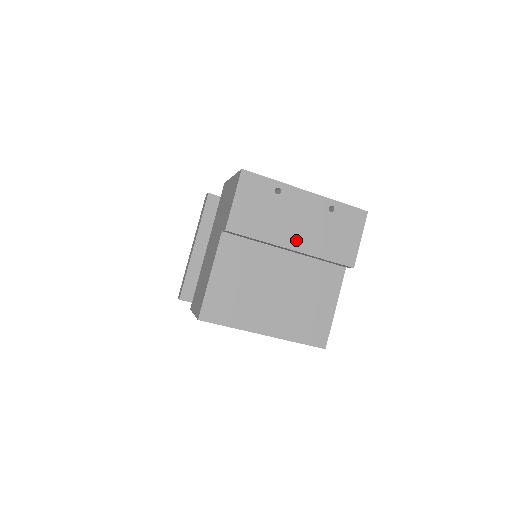
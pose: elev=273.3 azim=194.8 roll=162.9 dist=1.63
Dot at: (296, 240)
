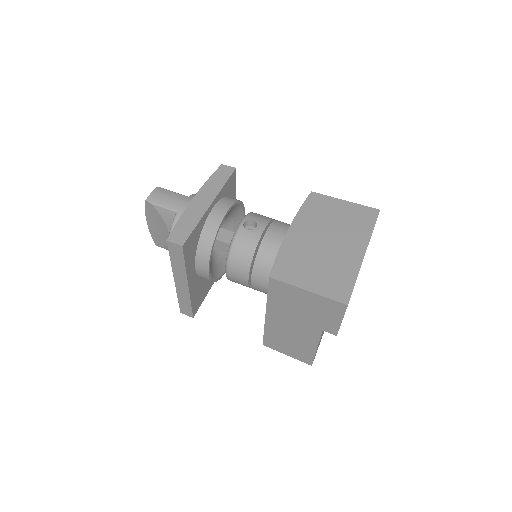
Dot at: occluded
